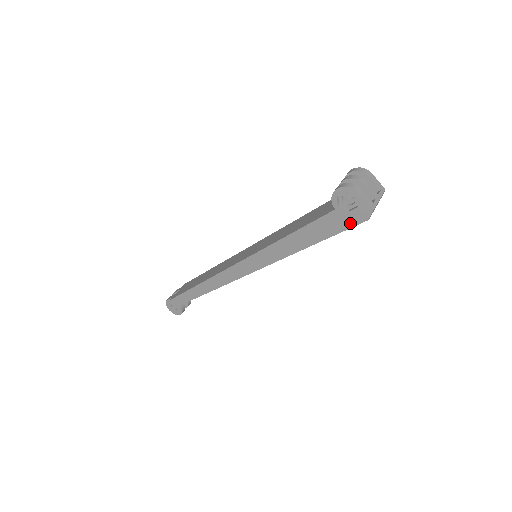
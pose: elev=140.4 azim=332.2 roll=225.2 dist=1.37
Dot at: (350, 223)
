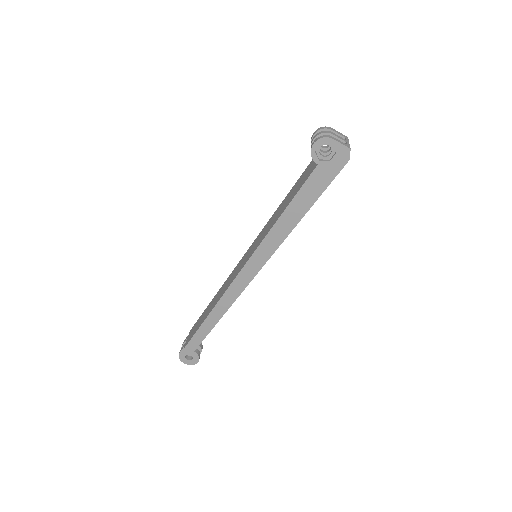
Dot at: (335, 171)
